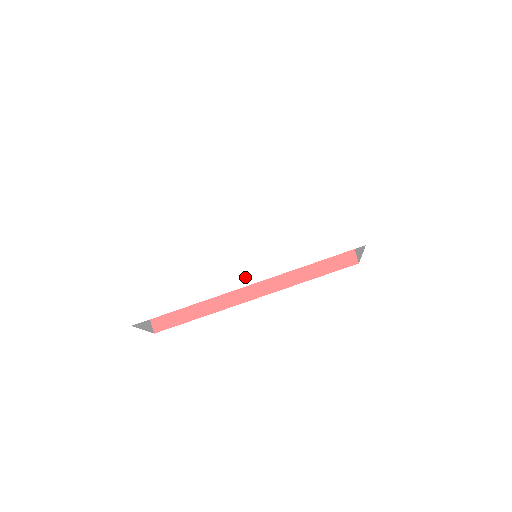
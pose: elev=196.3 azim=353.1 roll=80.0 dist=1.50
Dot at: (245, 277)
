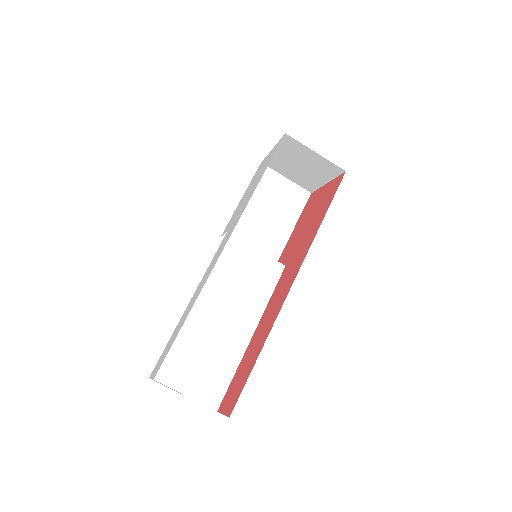
Dot at: (223, 247)
